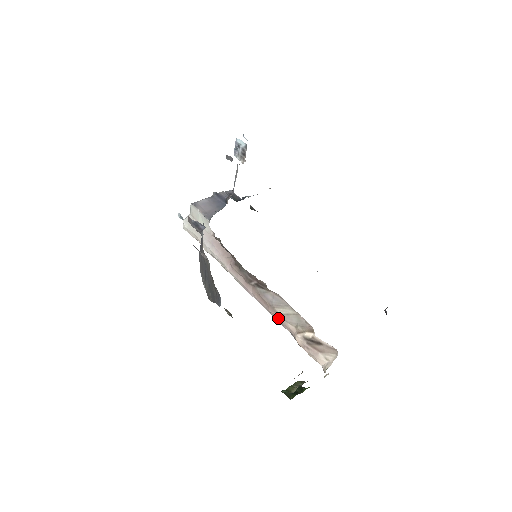
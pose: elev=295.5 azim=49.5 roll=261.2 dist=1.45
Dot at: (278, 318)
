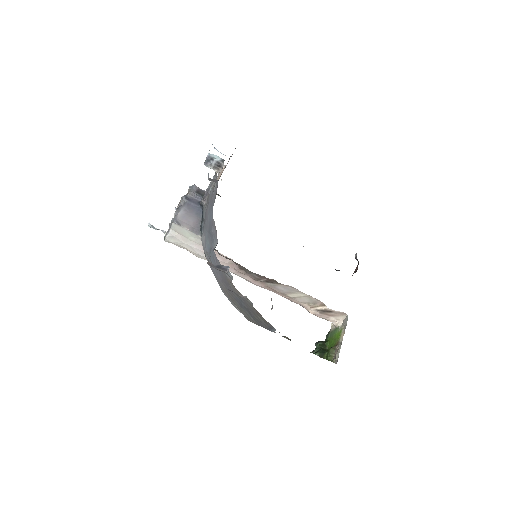
Dot at: (289, 299)
